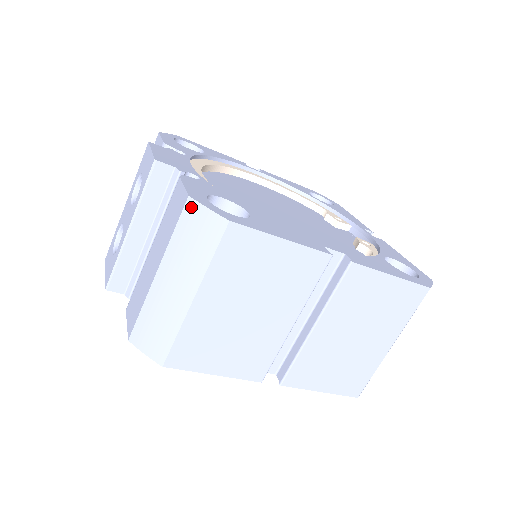
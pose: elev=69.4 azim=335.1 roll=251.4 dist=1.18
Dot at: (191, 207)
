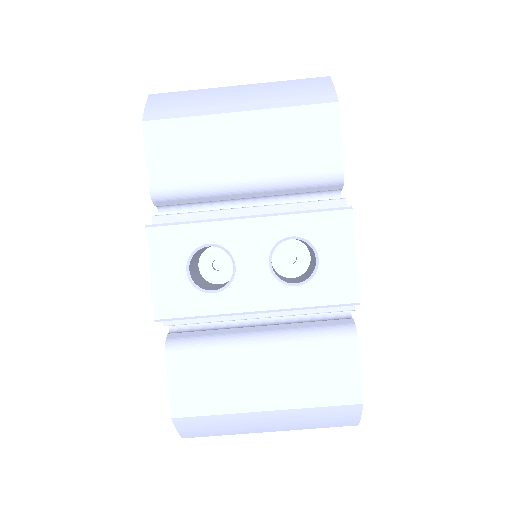
Dot at: (354, 409)
